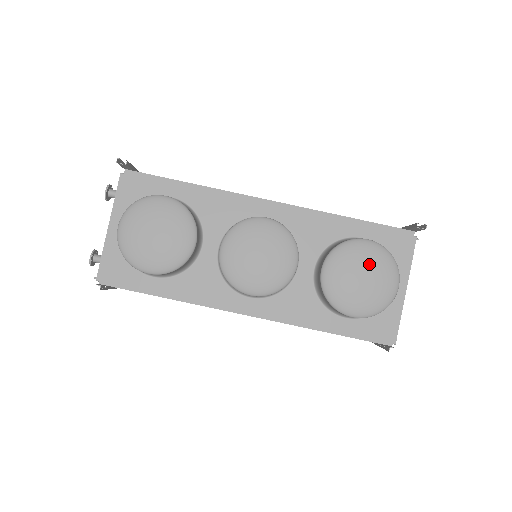
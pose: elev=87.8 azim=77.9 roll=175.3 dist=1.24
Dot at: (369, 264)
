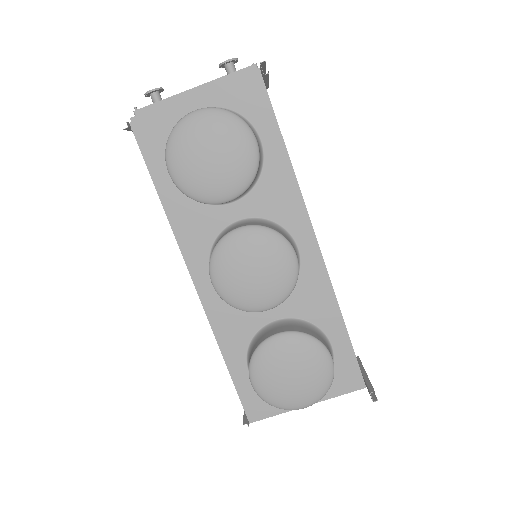
Dot at: (309, 374)
